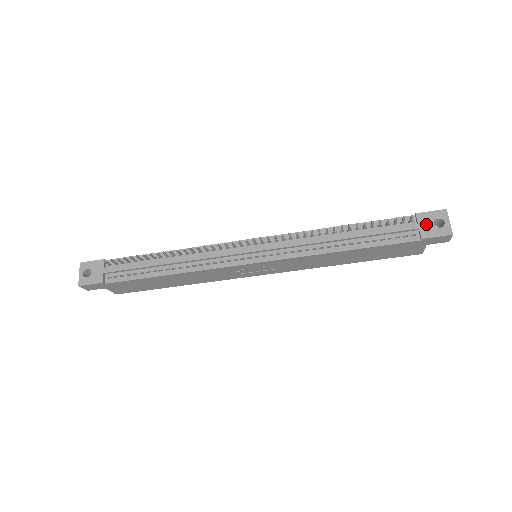
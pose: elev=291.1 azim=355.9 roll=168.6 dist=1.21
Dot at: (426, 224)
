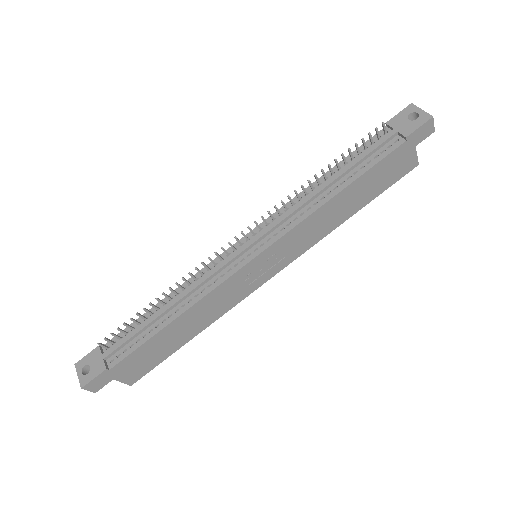
Dot at: (401, 124)
